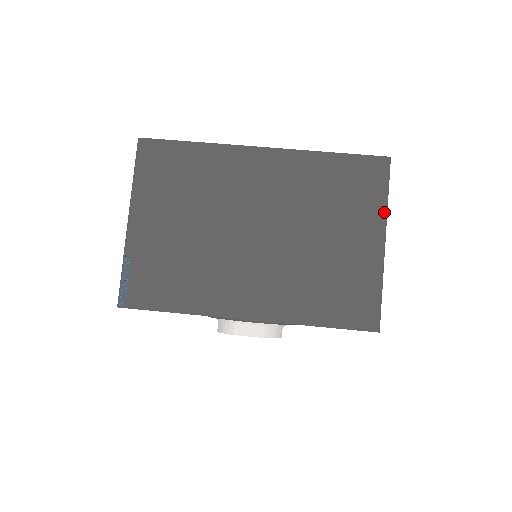
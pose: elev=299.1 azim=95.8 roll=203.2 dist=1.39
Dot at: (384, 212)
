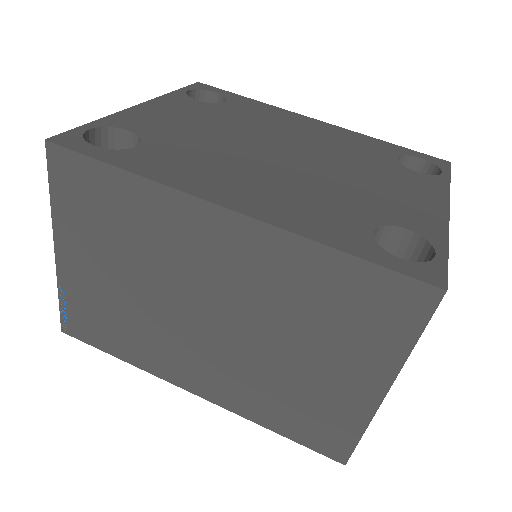
Dot at: (400, 360)
